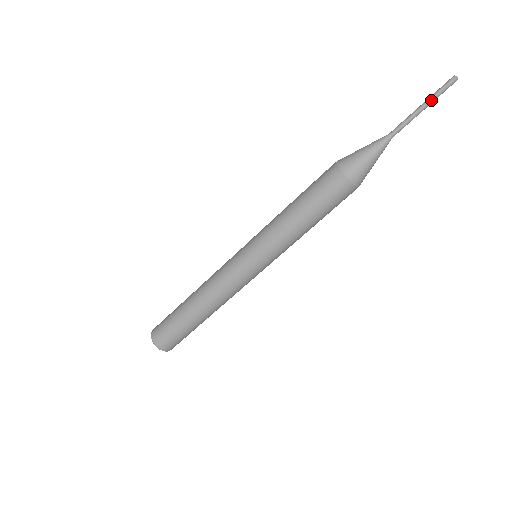
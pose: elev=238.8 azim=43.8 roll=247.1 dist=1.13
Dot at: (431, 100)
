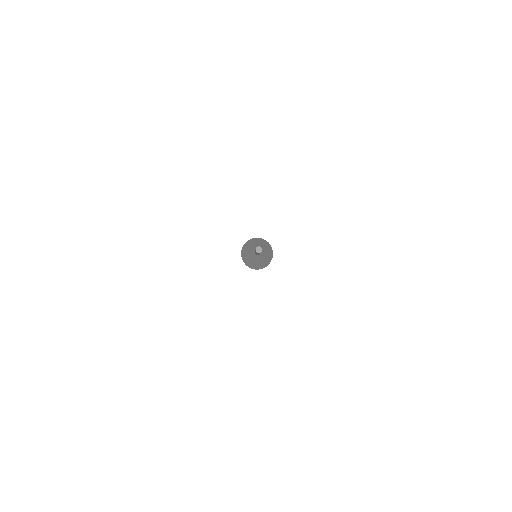
Dot at: occluded
